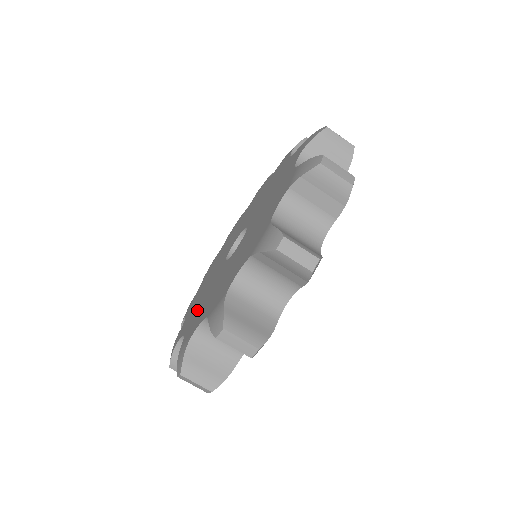
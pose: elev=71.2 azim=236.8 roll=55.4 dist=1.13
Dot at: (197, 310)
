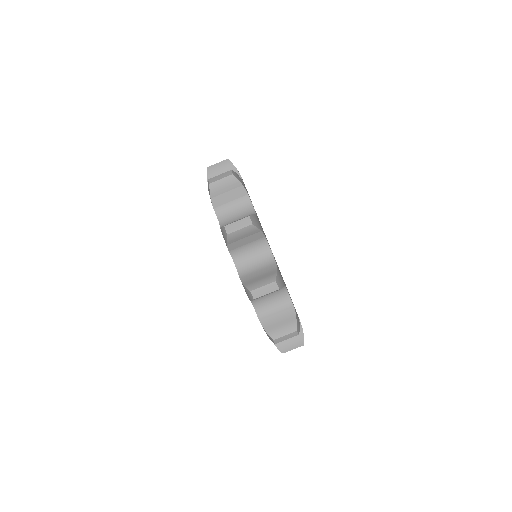
Dot at: occluded
